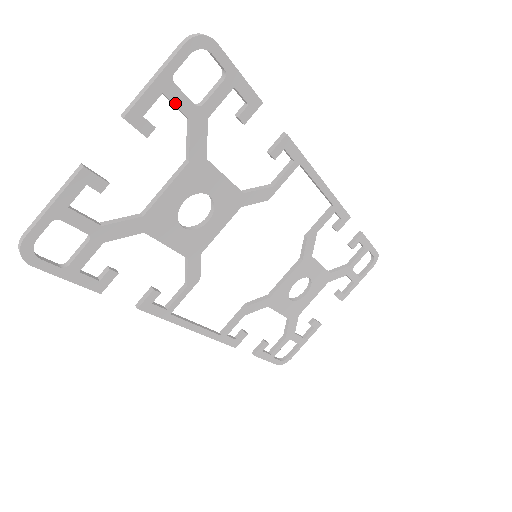
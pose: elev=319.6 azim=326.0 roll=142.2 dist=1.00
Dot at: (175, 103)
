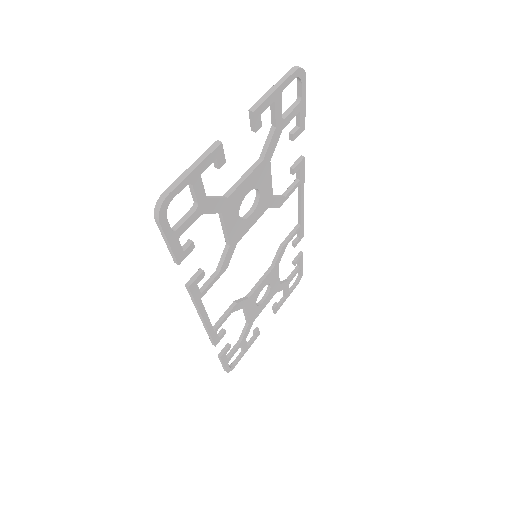
Dot at: (276, 111)
